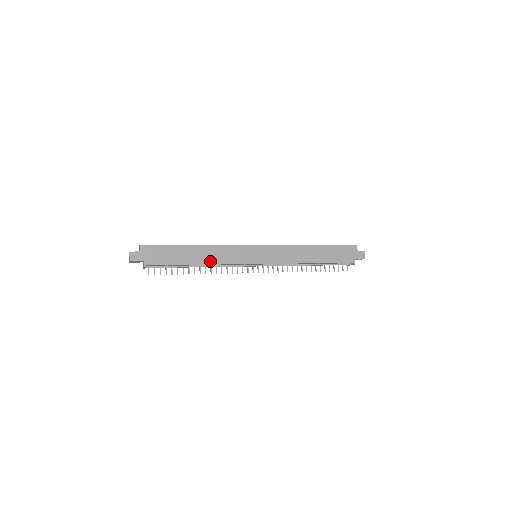
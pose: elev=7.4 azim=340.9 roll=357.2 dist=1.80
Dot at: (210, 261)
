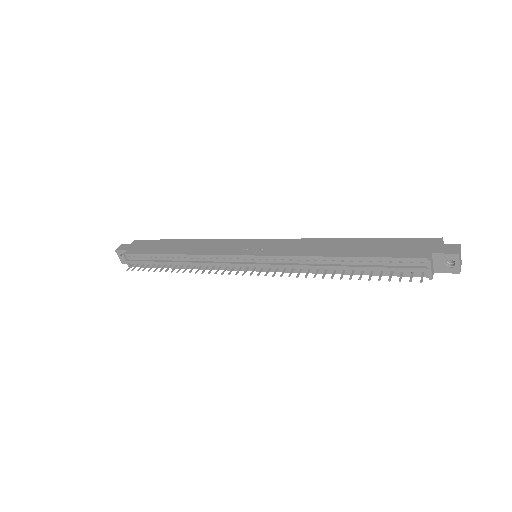
Dot at: (189, 252)
